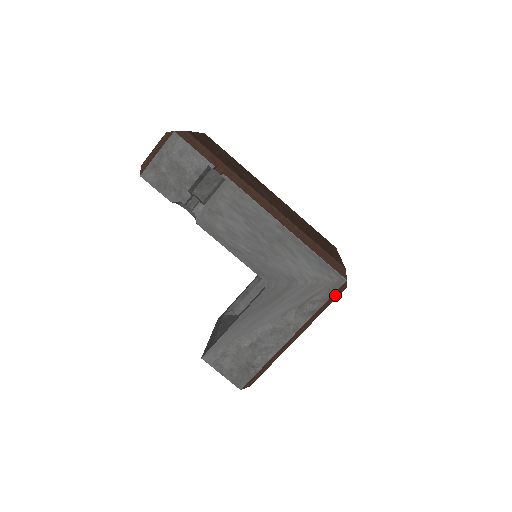
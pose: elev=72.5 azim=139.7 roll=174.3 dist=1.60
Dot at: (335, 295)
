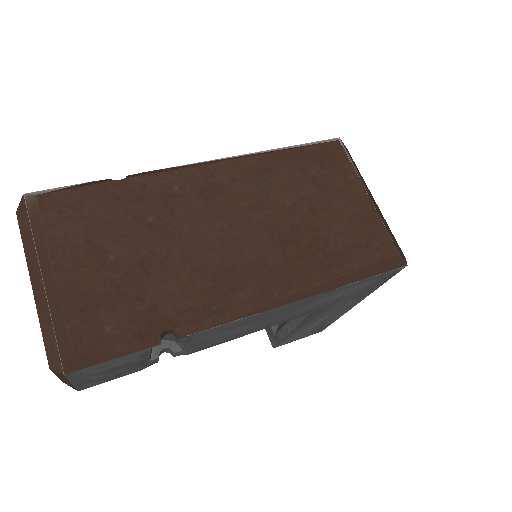
Dot at: occluded
